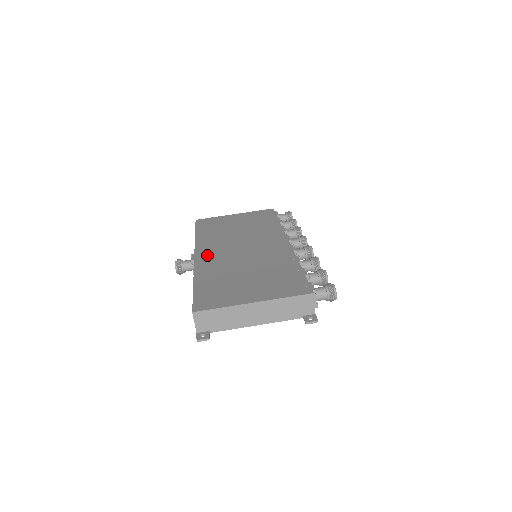
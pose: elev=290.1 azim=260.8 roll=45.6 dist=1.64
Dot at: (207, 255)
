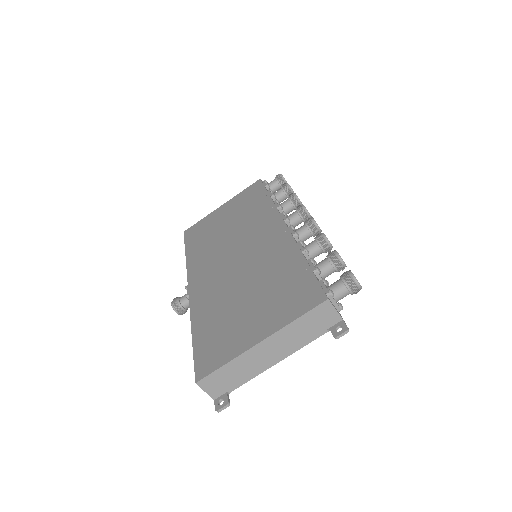
Dot at: (200, 282)
